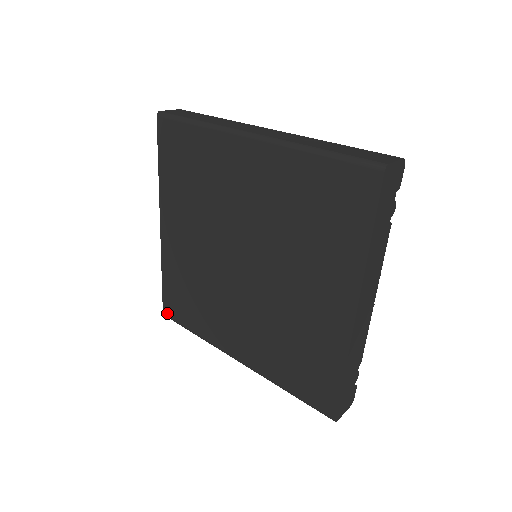
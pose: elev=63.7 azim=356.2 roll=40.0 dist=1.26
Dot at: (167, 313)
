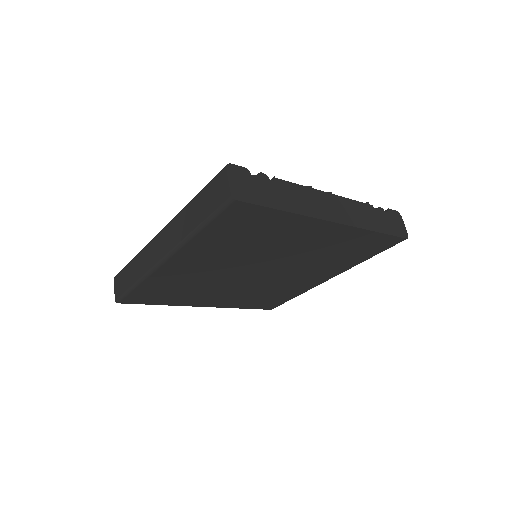
Dot at: (272, 308)
